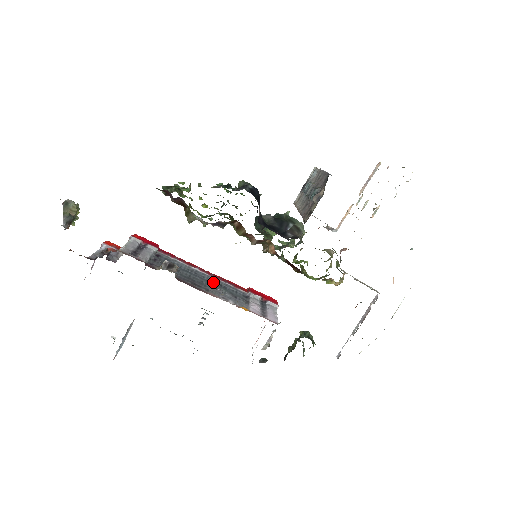
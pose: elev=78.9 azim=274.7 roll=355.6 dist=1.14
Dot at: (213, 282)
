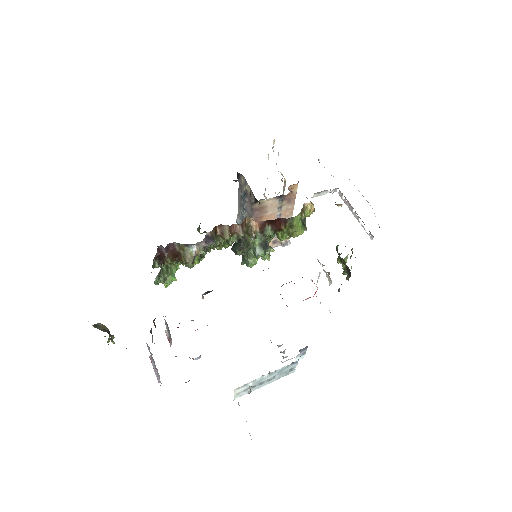
Dot at: occluded
